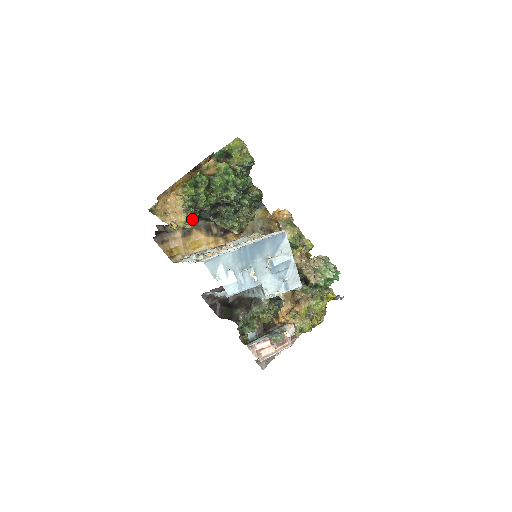
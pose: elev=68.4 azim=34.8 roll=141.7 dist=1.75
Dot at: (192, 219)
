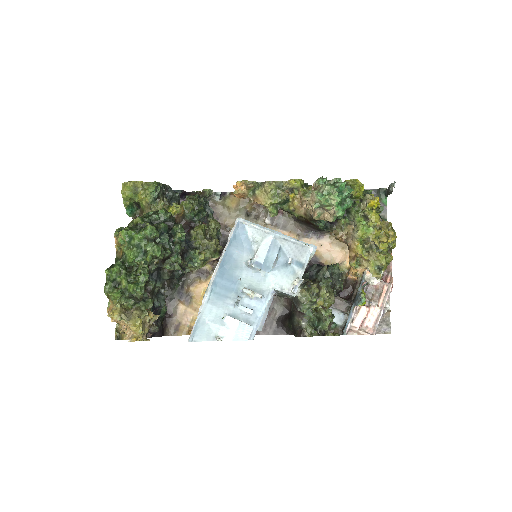
Dot at: (147, 313)
